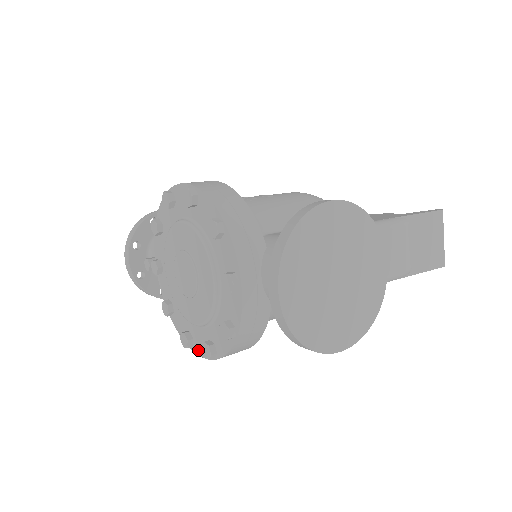
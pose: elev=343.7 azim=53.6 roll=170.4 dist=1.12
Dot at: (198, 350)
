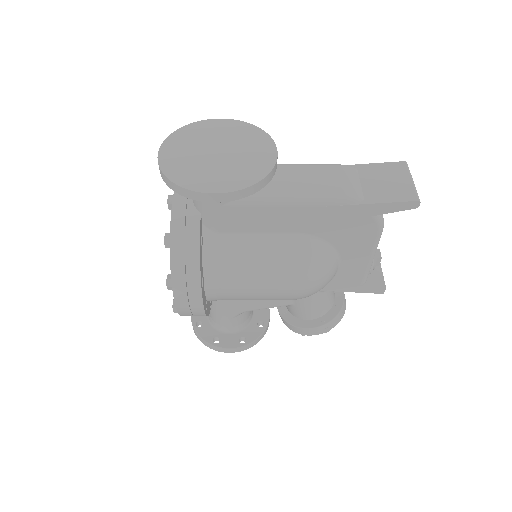
Dot at: occluded
